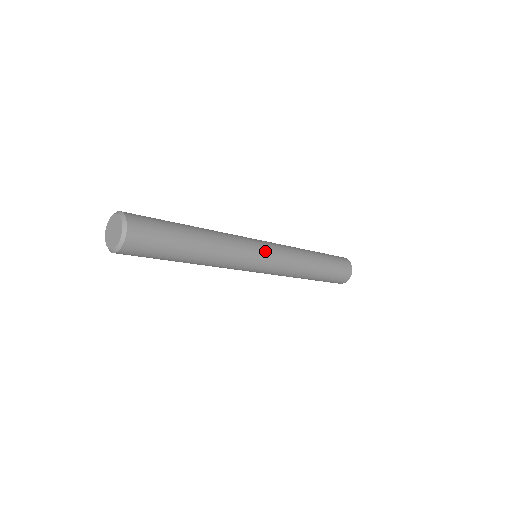
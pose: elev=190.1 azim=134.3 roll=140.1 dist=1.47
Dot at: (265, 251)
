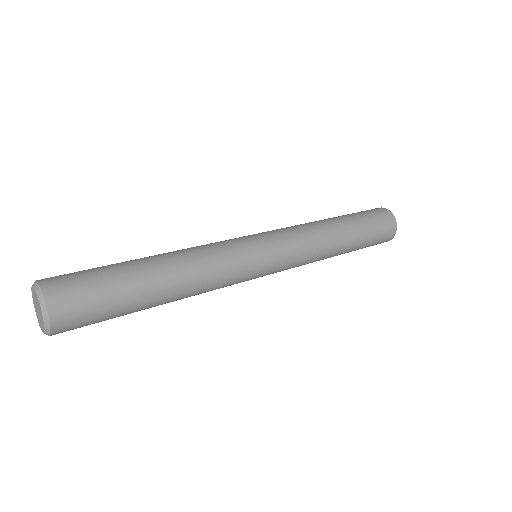
Dot at: (262, 248)
